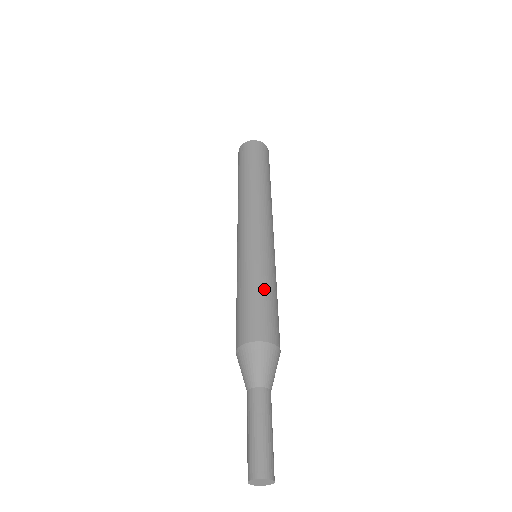
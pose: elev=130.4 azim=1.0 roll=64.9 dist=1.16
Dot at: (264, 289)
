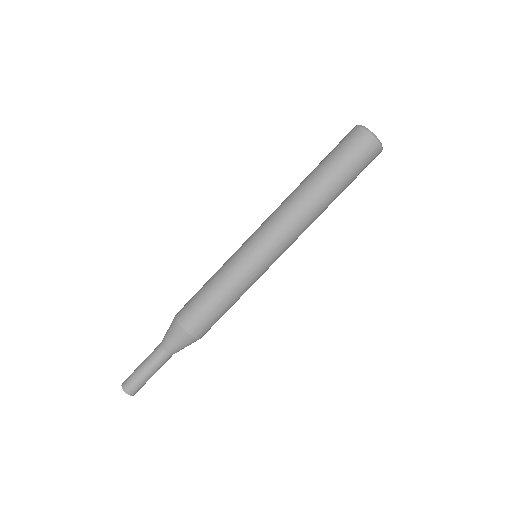
Dot at: (232, 304)
